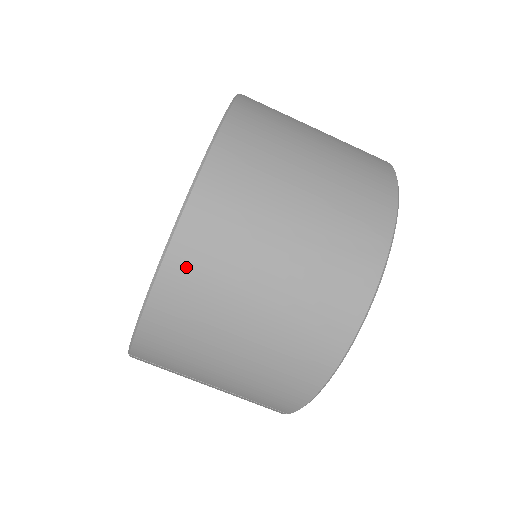
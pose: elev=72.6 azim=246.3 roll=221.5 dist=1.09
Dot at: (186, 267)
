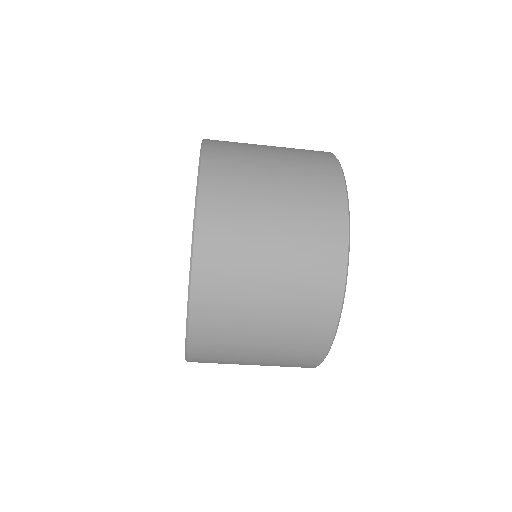
Dot at: (205, 324)
